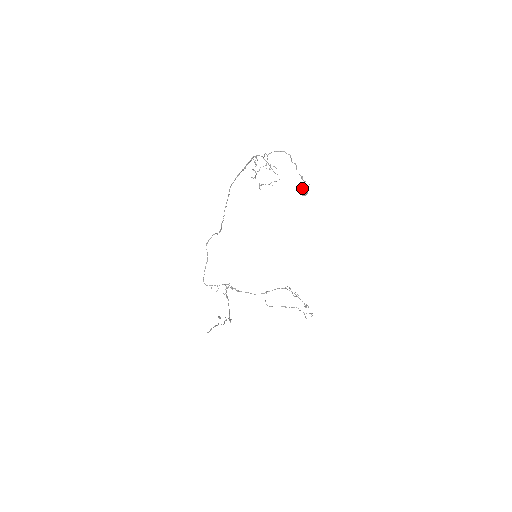
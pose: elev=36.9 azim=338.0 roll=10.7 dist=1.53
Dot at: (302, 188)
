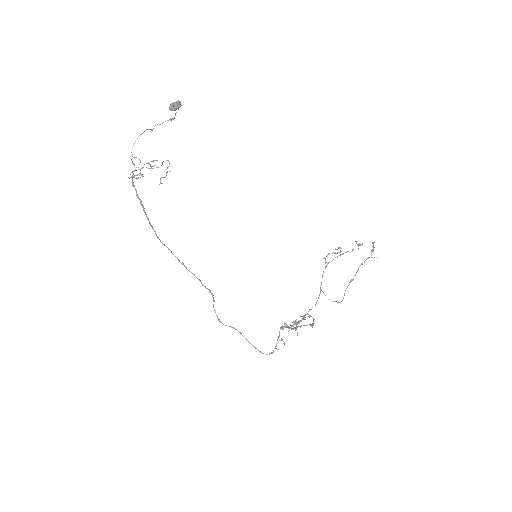
Dot at: (170, 105)
